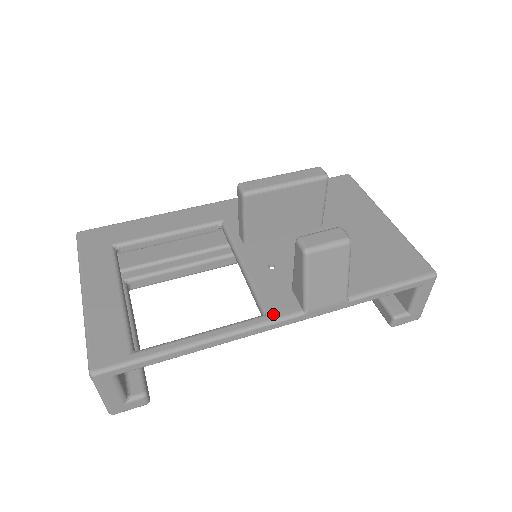
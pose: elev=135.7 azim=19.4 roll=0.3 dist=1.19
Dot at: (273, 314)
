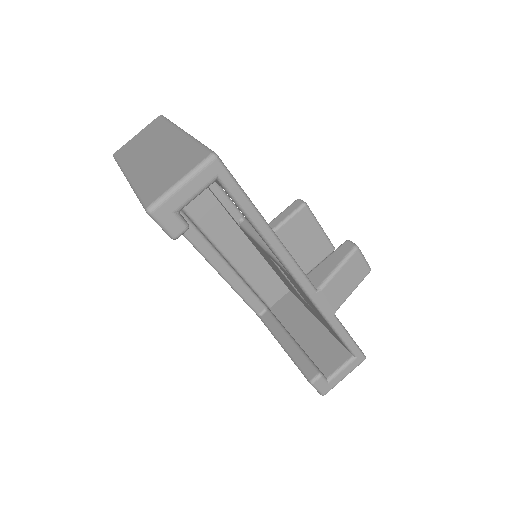
Dot at: occluded
